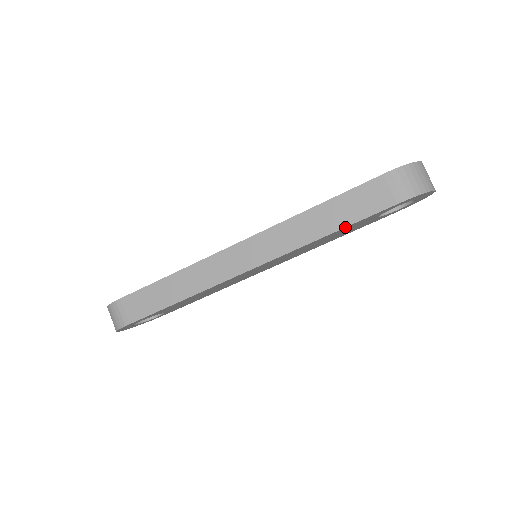
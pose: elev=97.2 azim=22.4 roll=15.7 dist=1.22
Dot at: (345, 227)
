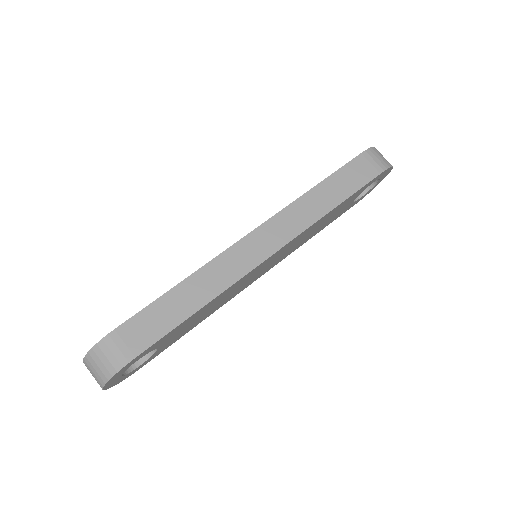
Dot at: (347, 198)
